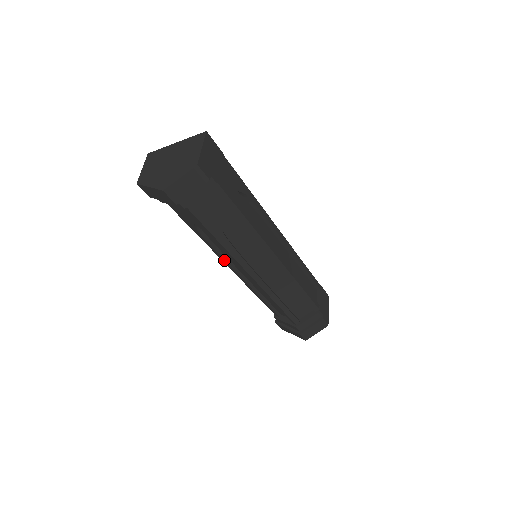
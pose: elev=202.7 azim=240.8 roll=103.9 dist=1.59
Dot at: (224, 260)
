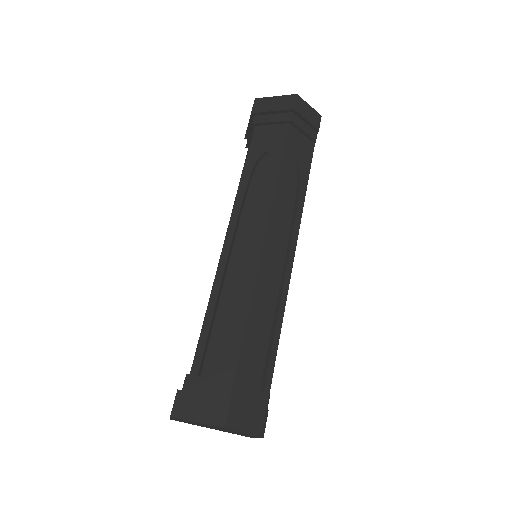
Dot at: (237, 217)
